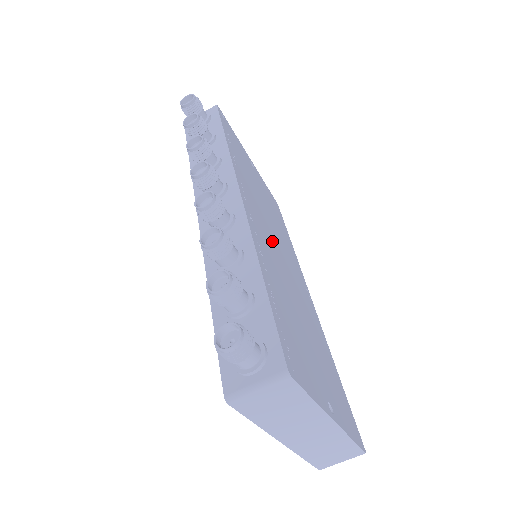
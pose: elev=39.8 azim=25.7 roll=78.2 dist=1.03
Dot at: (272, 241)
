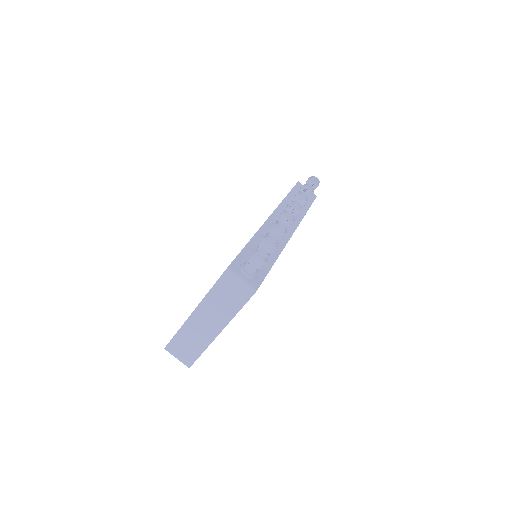
Dot at: occluded
